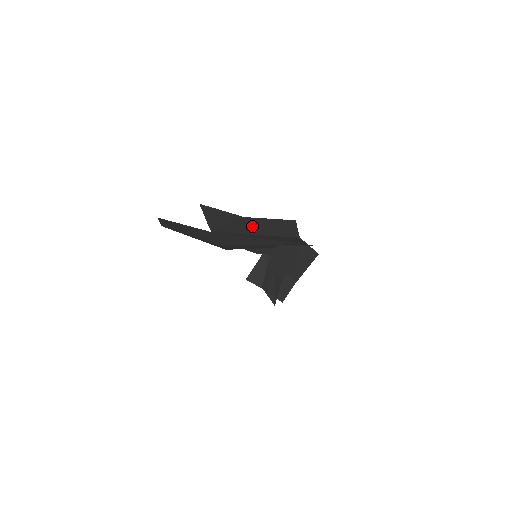
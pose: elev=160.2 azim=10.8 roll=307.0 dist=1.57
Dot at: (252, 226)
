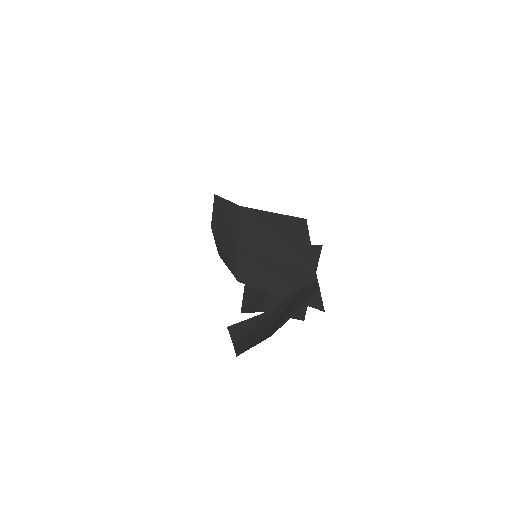
Dot at: occluded
